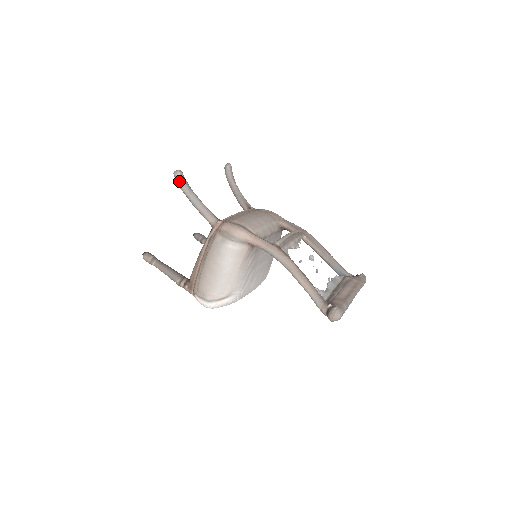
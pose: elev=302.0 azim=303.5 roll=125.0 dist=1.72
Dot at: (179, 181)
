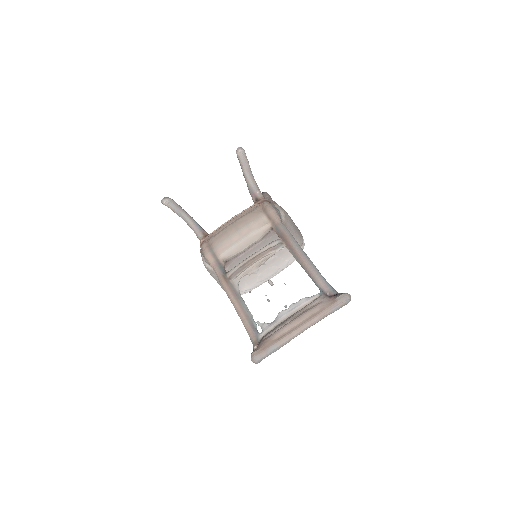
Dot at: (168, 207)
